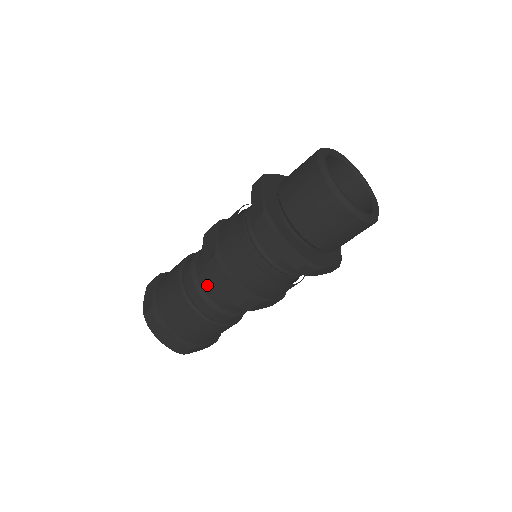
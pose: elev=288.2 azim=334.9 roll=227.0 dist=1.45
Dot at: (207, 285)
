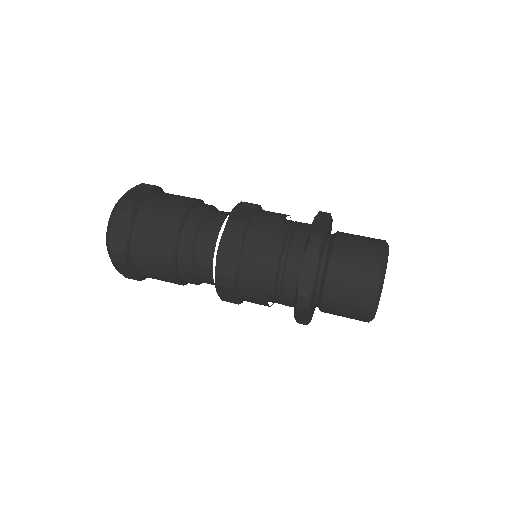
Dot at: (203, 273)
